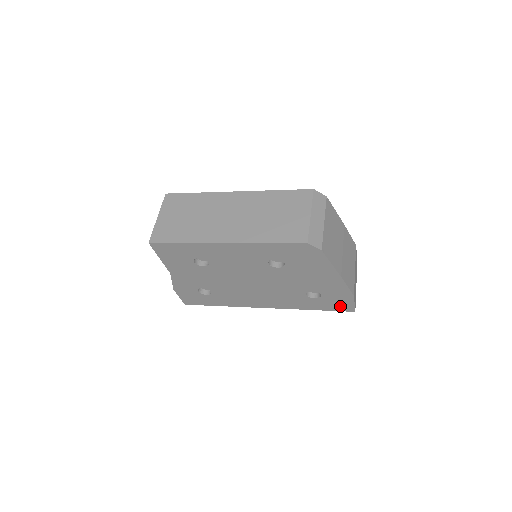
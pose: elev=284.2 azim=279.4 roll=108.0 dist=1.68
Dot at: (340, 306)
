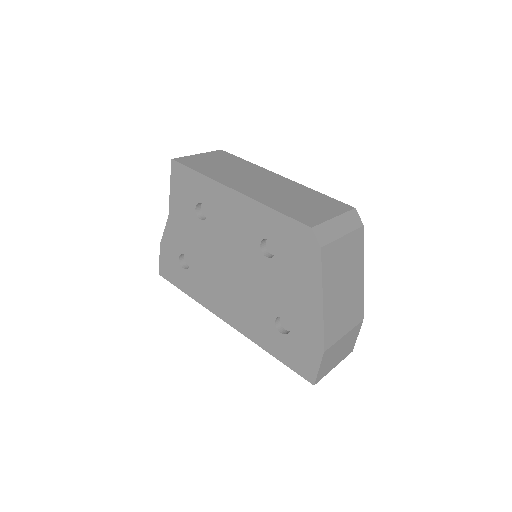
Dot at: (302, 364)
